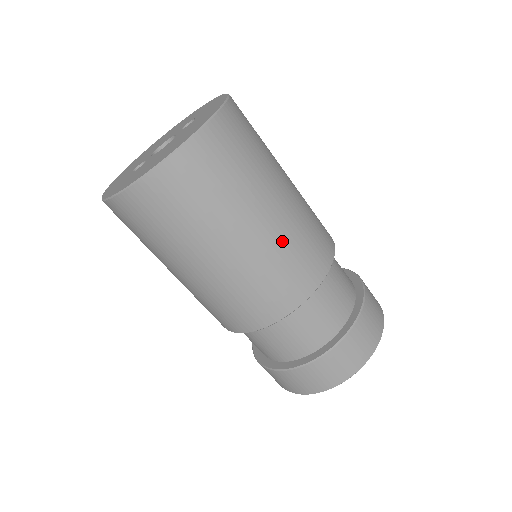
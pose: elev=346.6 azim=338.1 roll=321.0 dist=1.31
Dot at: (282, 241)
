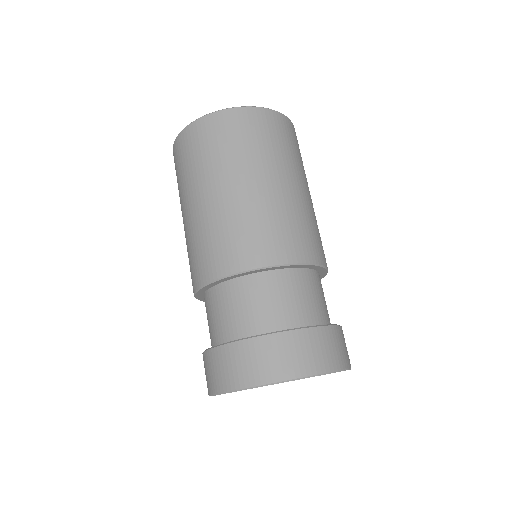
Dot at: (221, 217)
